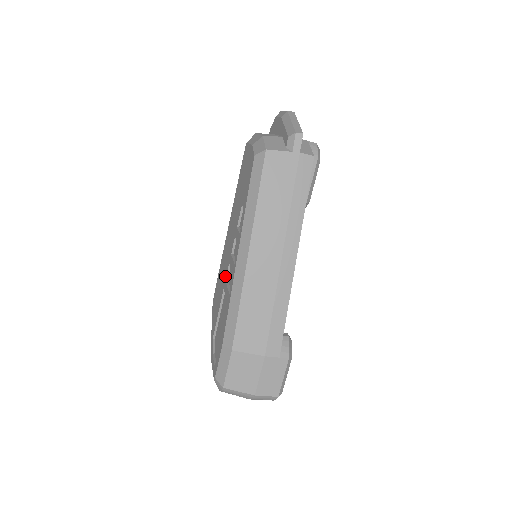
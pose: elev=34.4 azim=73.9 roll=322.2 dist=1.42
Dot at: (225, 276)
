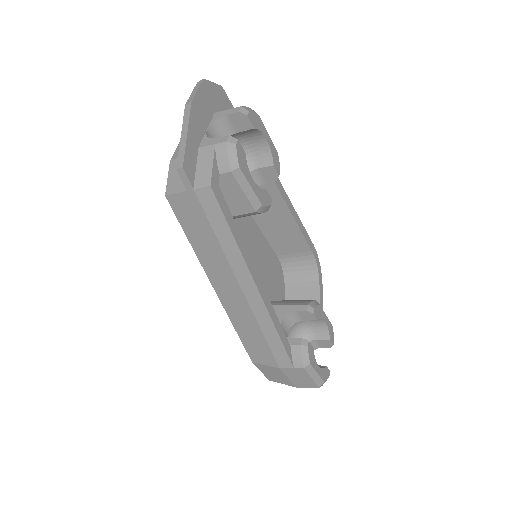
Dot at: occluded
